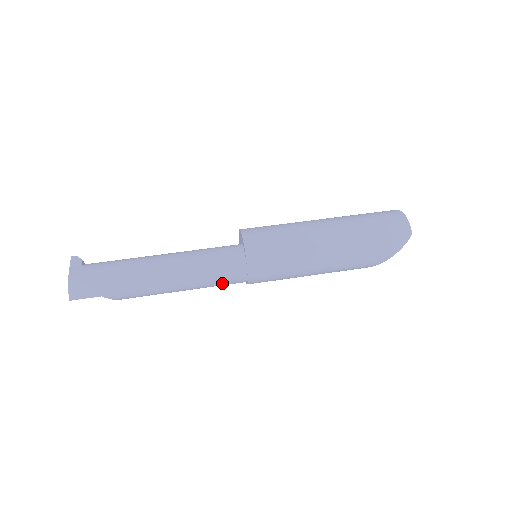
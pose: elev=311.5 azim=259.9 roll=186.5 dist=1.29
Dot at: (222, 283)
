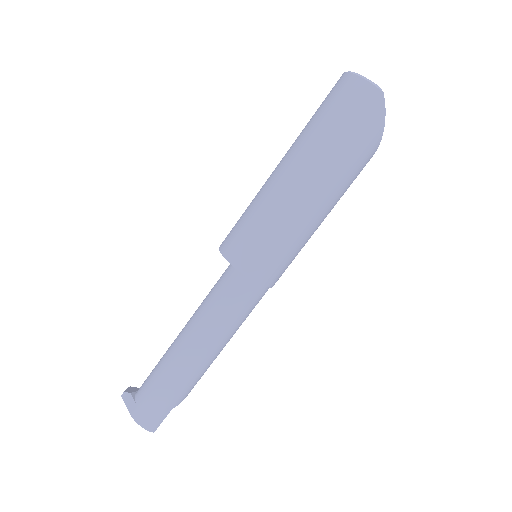
Dot at: (251, 310)
